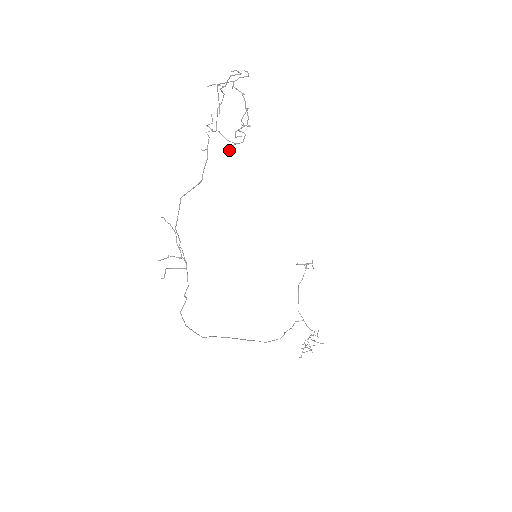
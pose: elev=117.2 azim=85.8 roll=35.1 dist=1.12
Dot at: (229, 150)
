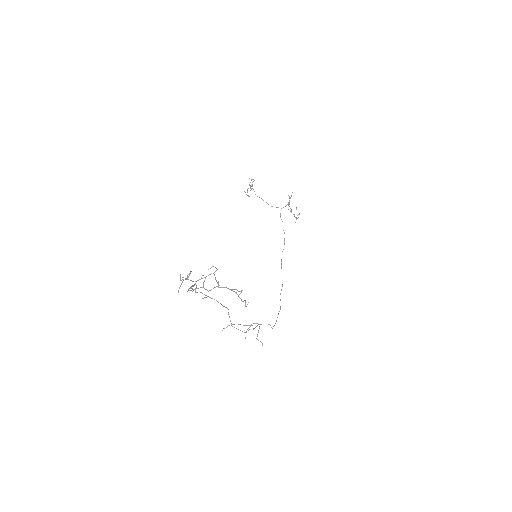
Dot at: (218, 283)
